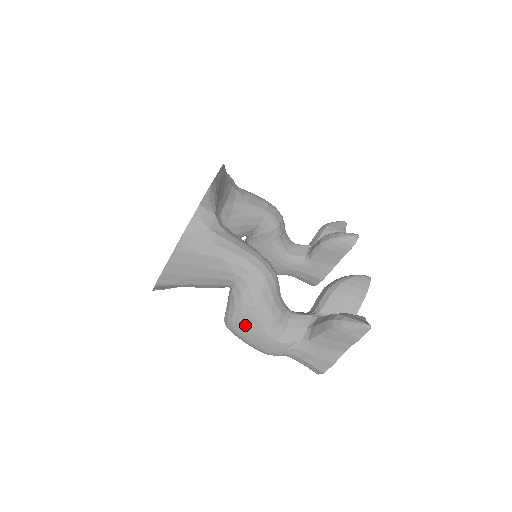
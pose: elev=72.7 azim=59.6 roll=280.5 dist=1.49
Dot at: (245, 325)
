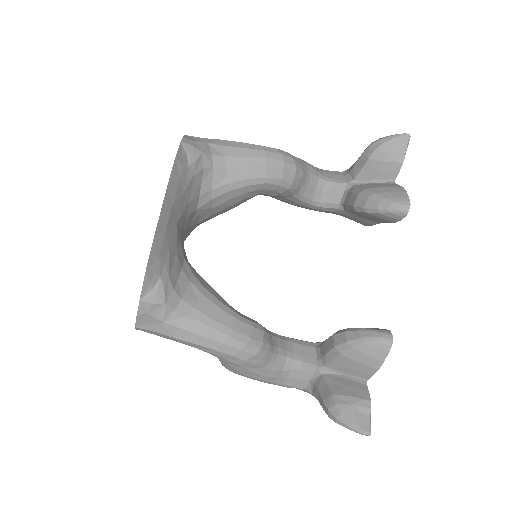
Dot at: occluded
